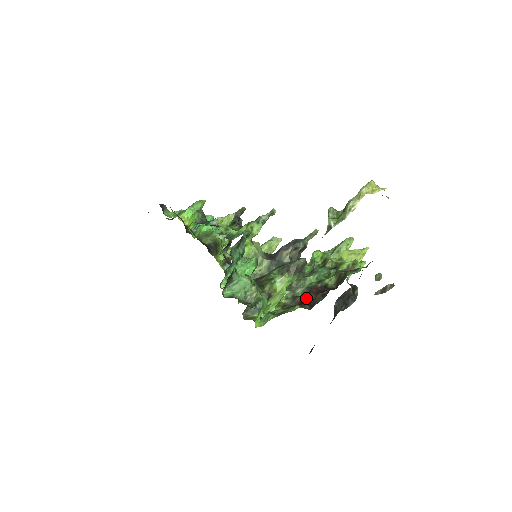
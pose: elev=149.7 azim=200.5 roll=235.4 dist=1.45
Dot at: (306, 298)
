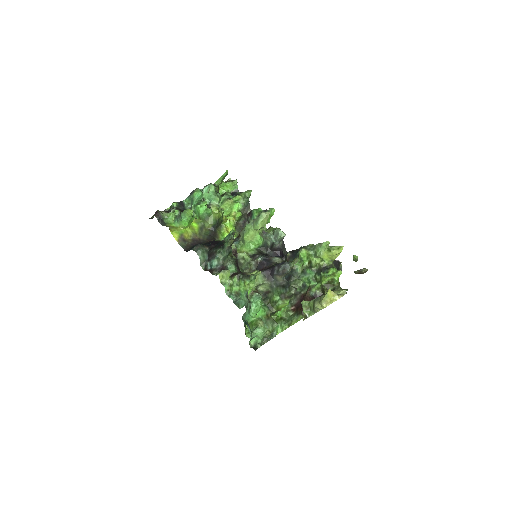
Dot at: occluded
